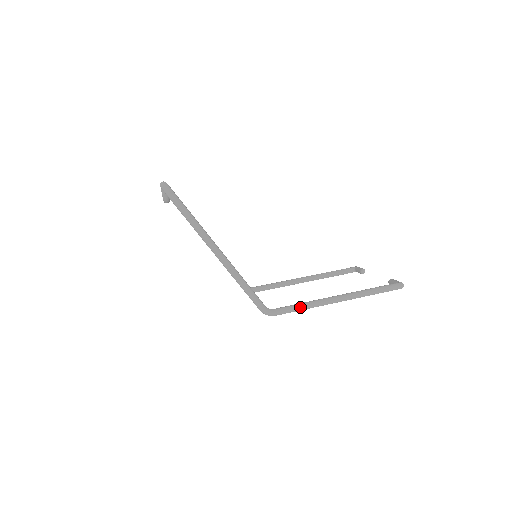
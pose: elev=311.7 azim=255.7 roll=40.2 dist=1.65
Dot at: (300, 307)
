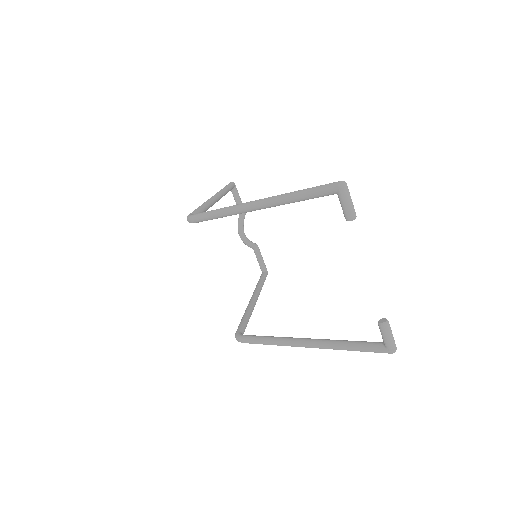
Dot at: (215, 210)
